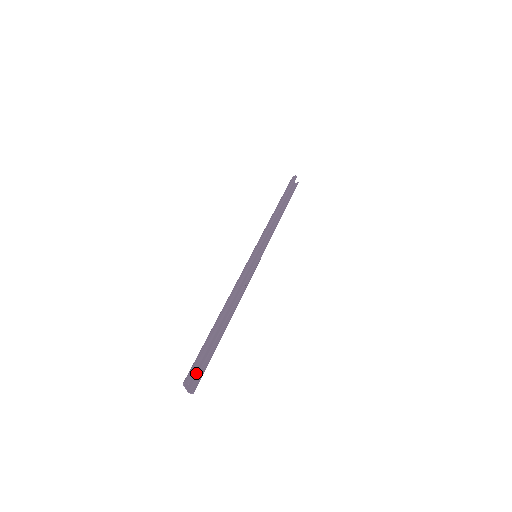
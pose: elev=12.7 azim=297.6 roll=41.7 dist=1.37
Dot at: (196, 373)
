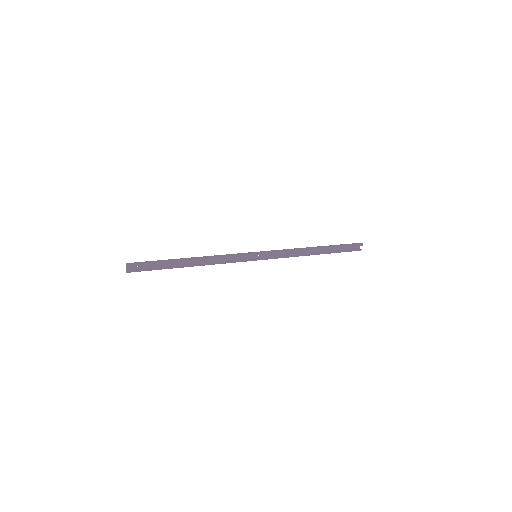
Dot at: (140, 267)
